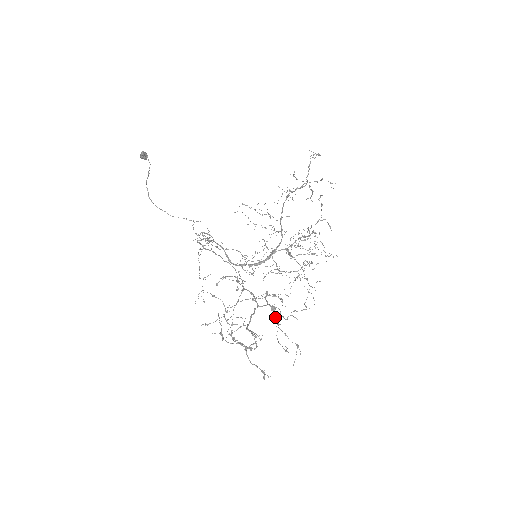
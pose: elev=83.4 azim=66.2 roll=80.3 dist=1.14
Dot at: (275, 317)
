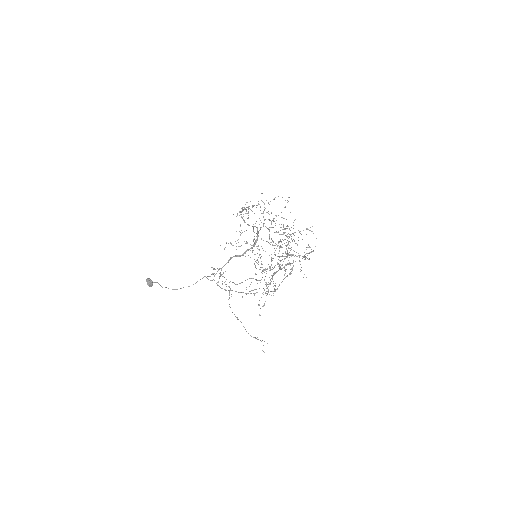
Dot at: (287, 244)
